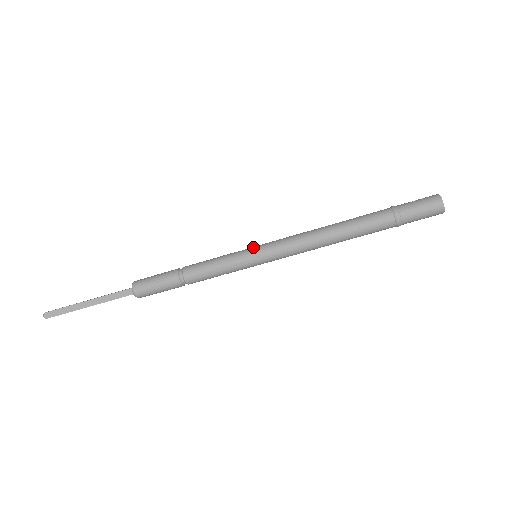
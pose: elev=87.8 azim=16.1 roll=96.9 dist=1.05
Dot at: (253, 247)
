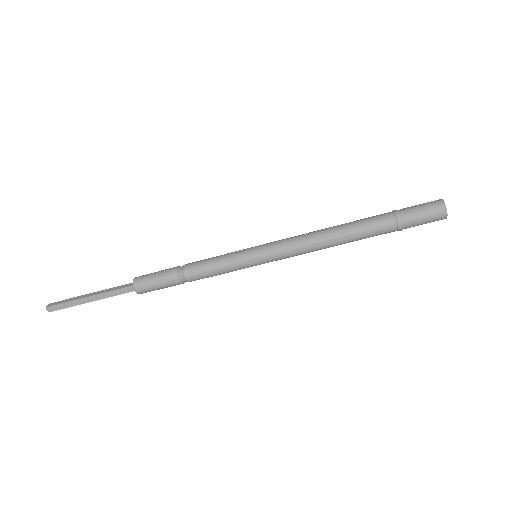
Dot at: (253, 249)
